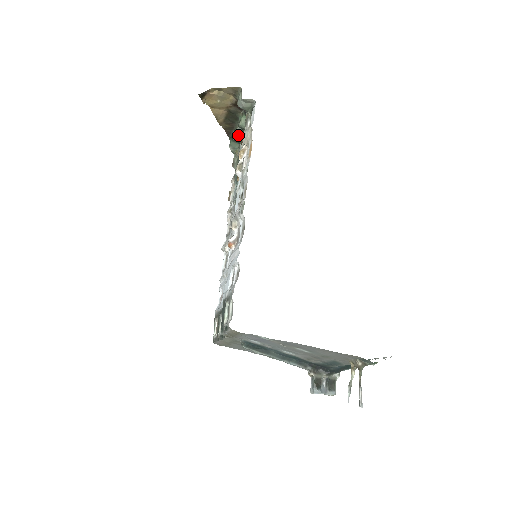
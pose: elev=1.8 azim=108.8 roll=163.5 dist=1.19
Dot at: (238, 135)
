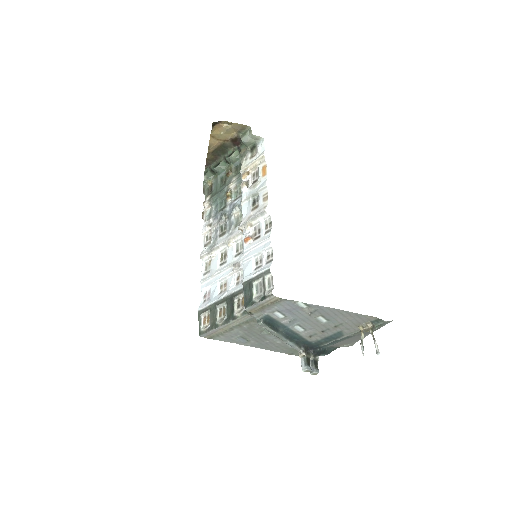
Dot at: (221, 166)
